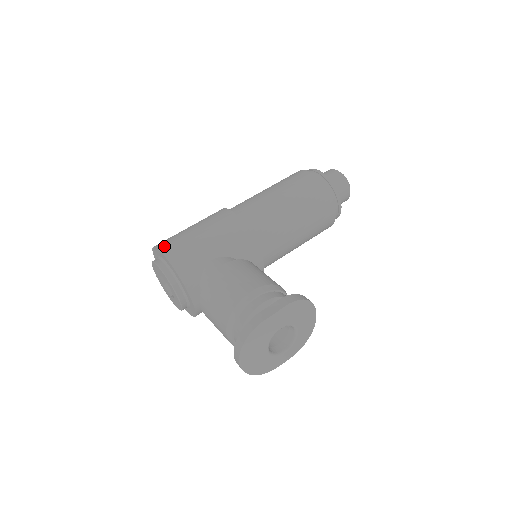
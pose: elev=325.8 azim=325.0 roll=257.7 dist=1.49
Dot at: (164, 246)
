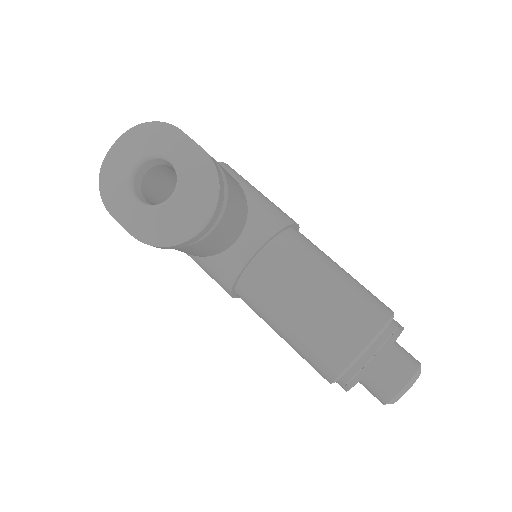
Dot at: occluded
